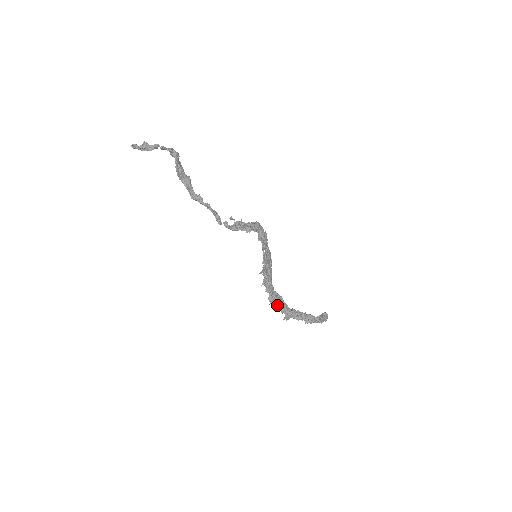
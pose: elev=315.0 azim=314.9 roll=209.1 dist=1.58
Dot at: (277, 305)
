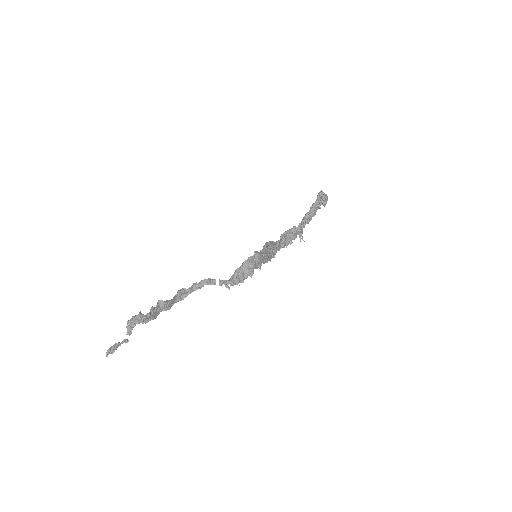
Dot at: occluded
